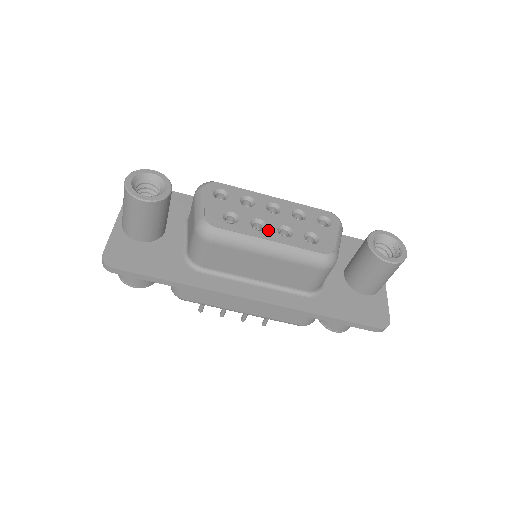
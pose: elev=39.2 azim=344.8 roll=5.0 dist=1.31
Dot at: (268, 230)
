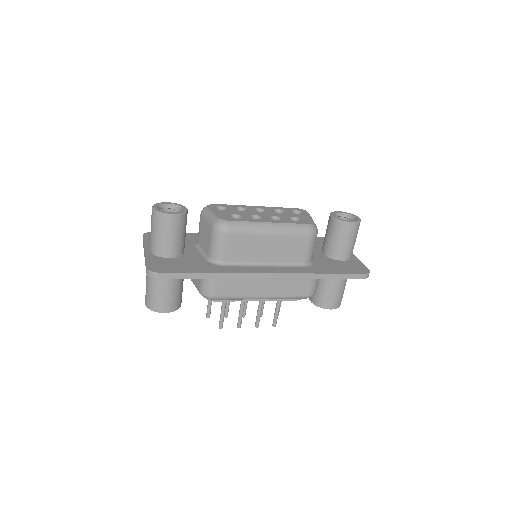
Dot at: (264, 219)
